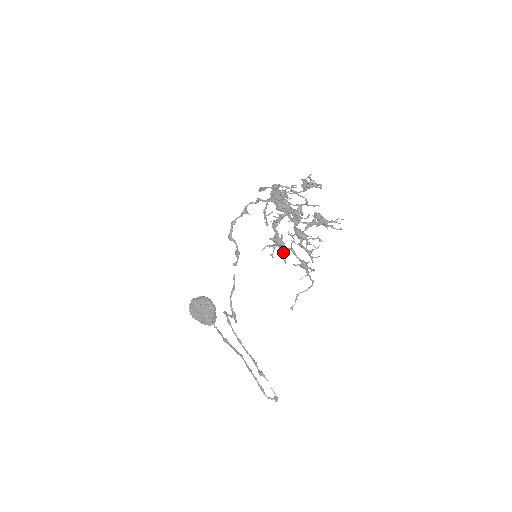
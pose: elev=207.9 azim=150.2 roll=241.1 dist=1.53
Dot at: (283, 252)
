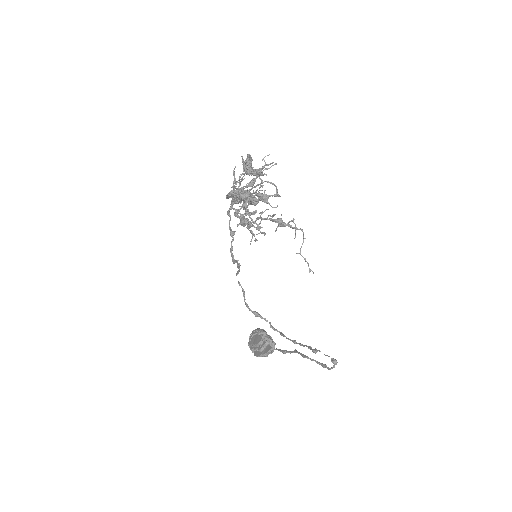
Dot at: (259, 228)
